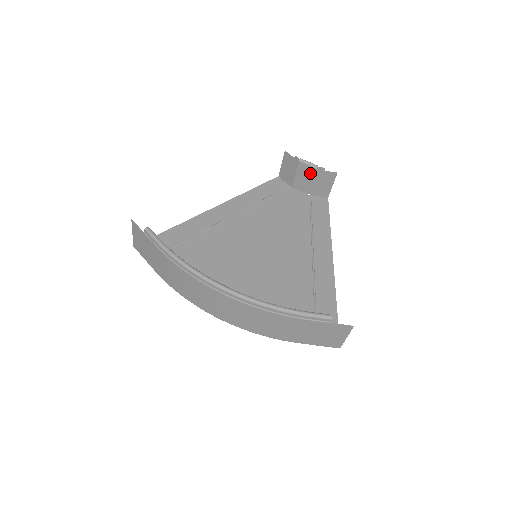
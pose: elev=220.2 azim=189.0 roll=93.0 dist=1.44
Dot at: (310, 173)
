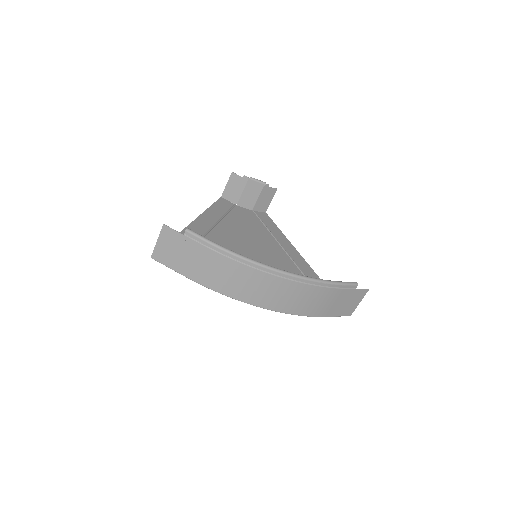
Dot at: (256, 190)
